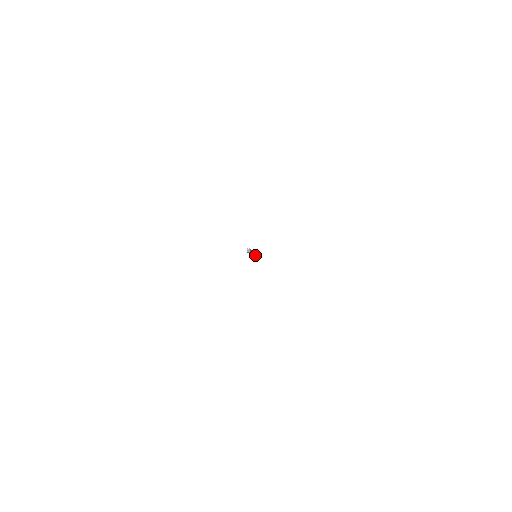
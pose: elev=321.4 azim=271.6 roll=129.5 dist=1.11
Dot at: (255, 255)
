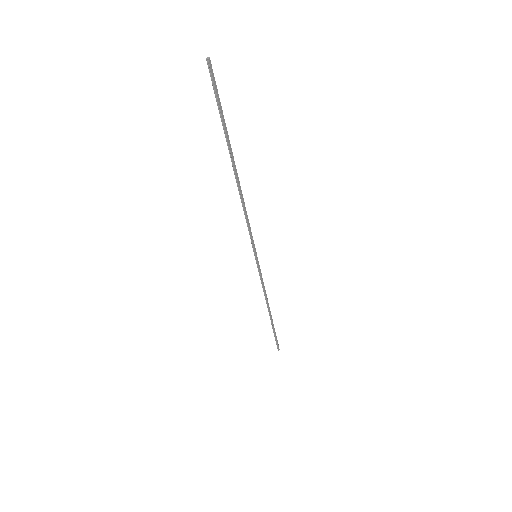
Dot at: (246, 214)
